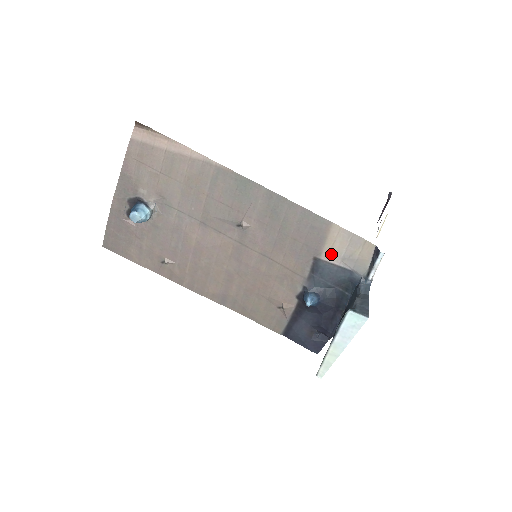
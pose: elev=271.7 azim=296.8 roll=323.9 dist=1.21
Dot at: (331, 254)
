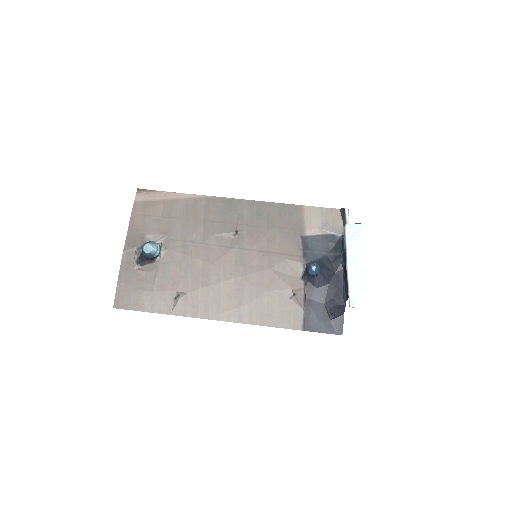
Dot at: (312, 228)
